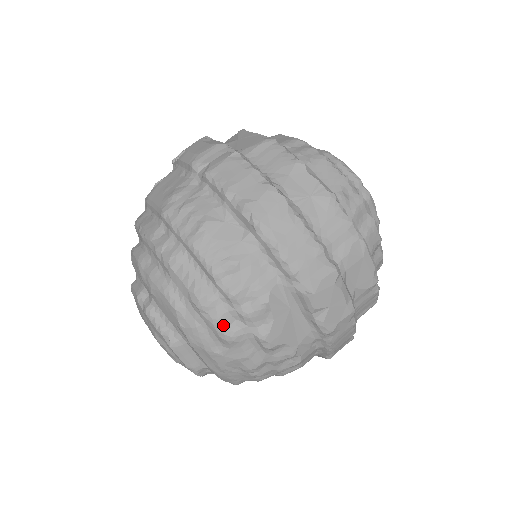
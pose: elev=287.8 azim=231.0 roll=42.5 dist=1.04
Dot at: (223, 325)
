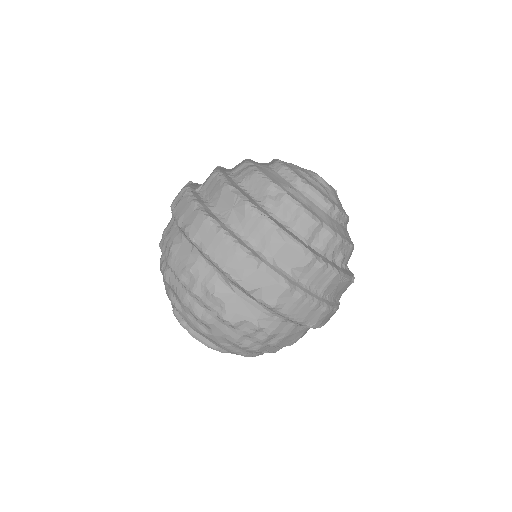
Dot at: (198, 313)
